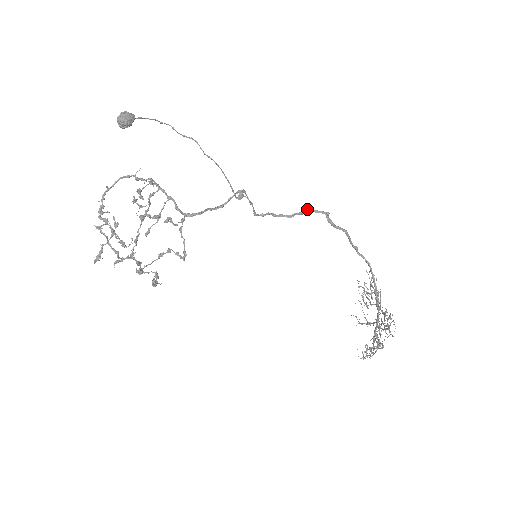
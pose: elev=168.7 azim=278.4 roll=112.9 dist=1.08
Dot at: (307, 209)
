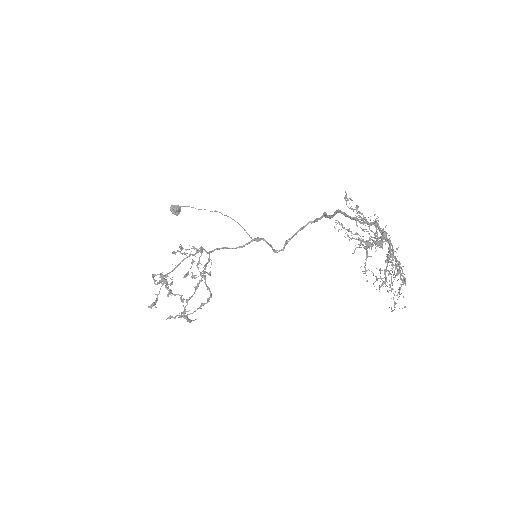
Dot at: (310, 222)
